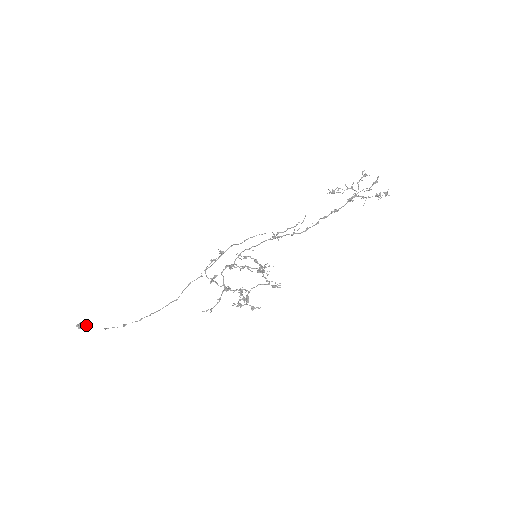
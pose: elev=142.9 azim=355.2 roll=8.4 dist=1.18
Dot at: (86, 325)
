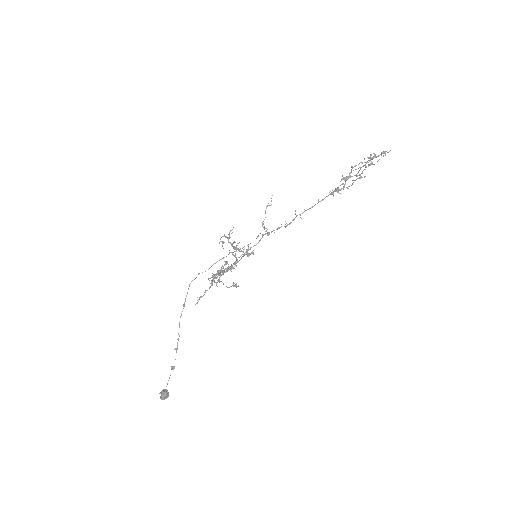
Dot at: (162, 390)
